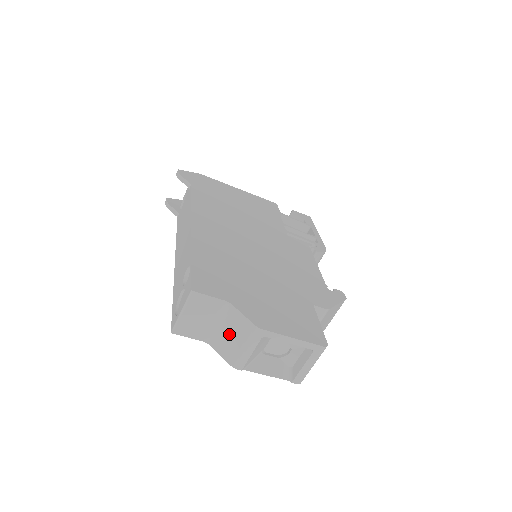
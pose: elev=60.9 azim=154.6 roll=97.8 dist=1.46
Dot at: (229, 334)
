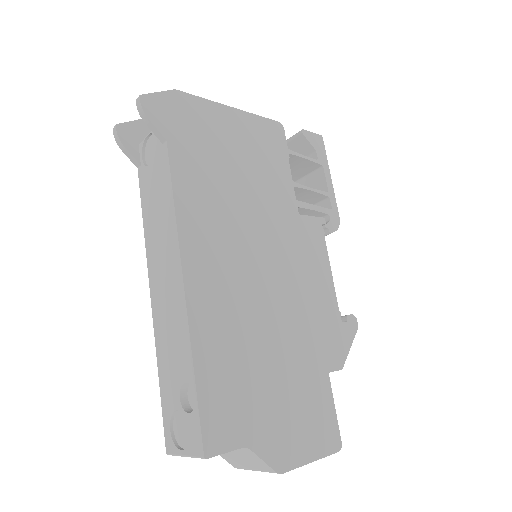
Dot at: (239, 457)
